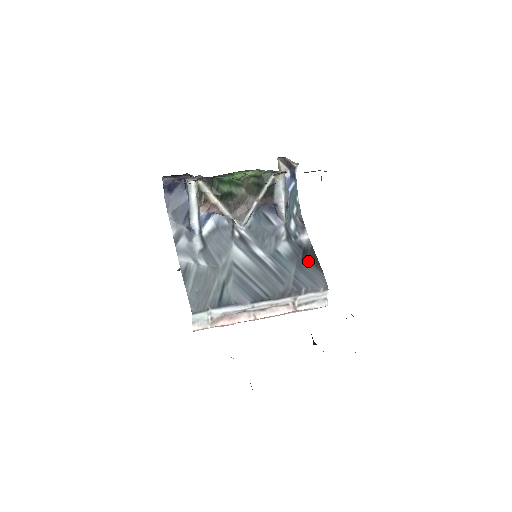
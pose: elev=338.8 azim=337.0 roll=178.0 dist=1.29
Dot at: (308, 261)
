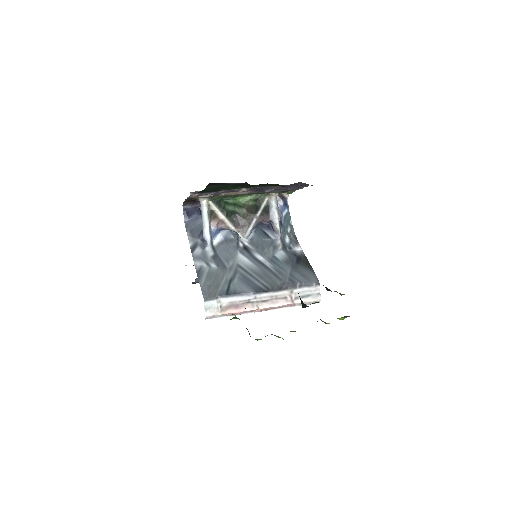
Dot at: (301, 264)
